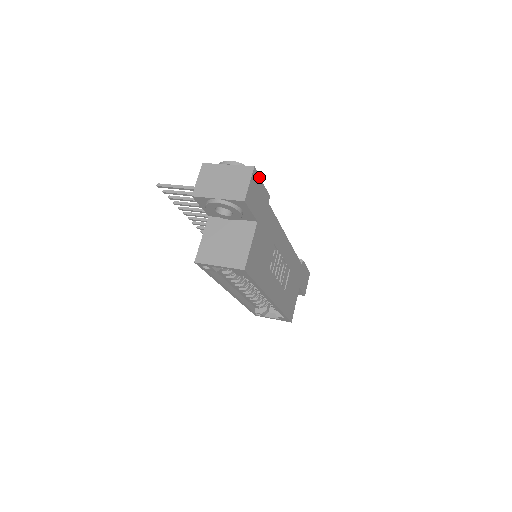
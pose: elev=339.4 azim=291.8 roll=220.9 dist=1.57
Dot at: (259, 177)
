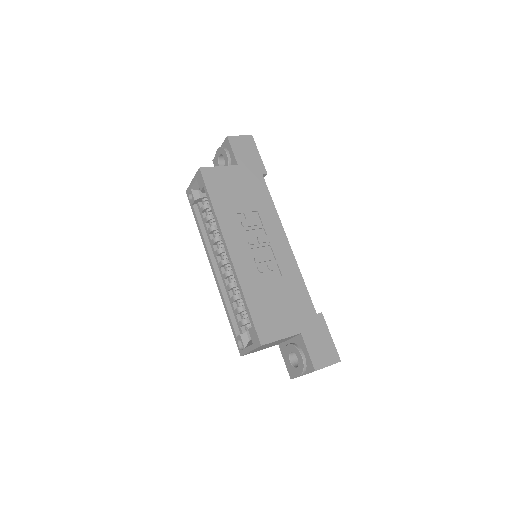
Dot at: (256, 147)
